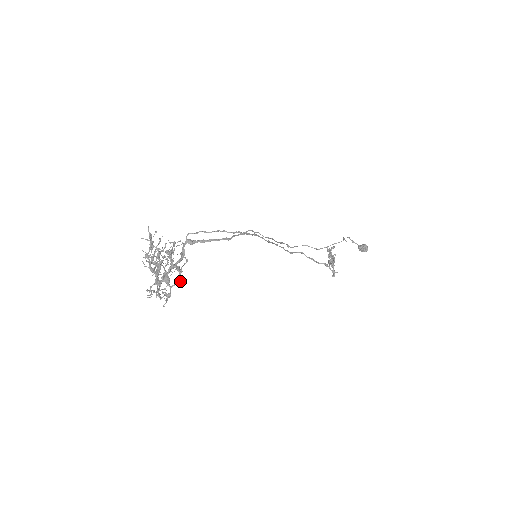
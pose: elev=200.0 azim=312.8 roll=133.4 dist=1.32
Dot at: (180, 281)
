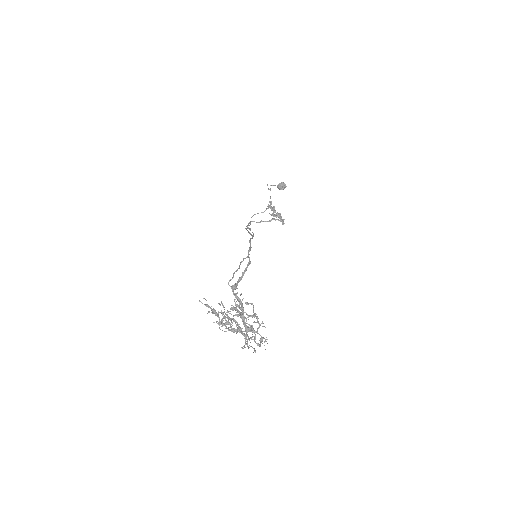
Dot at: occluded
